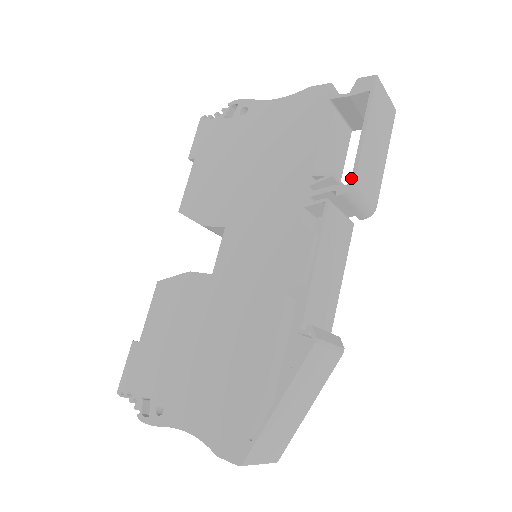
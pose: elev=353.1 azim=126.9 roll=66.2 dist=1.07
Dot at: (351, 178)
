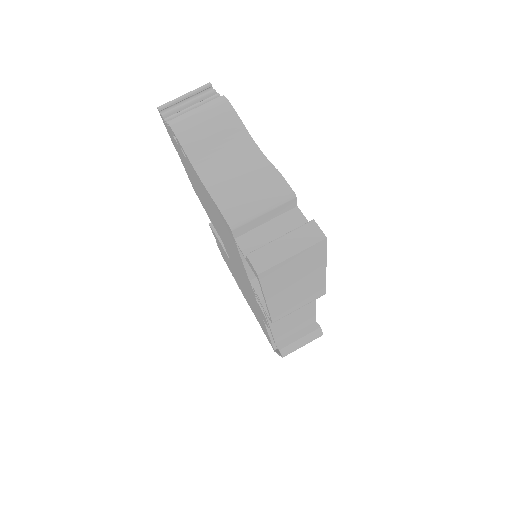
Dot at: (270, 319)
